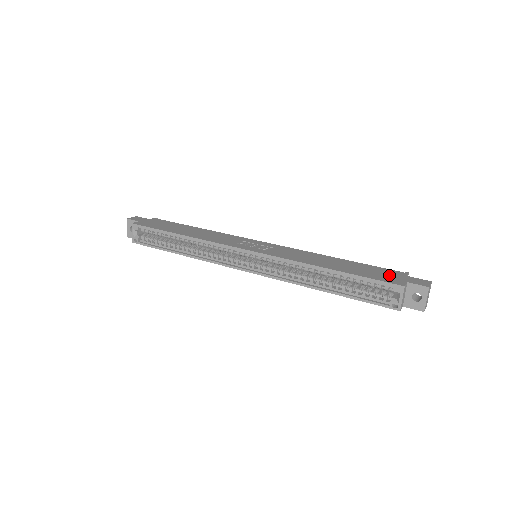
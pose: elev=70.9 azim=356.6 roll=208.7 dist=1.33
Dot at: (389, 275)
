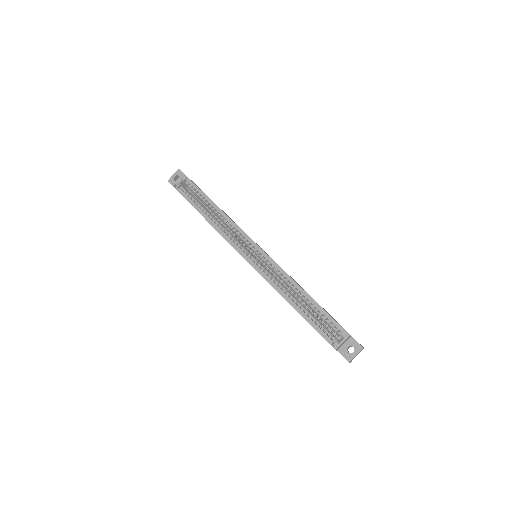
Dot at: occluded
